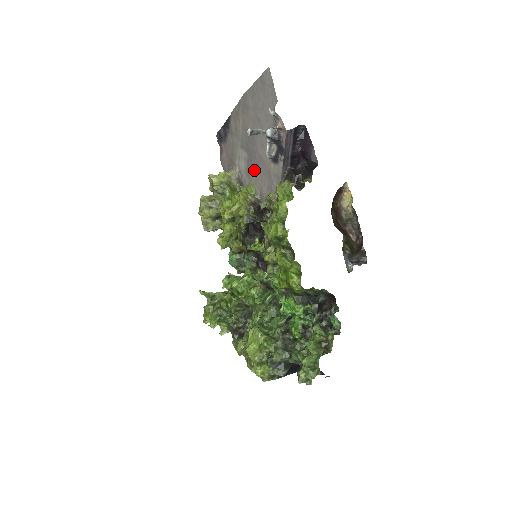
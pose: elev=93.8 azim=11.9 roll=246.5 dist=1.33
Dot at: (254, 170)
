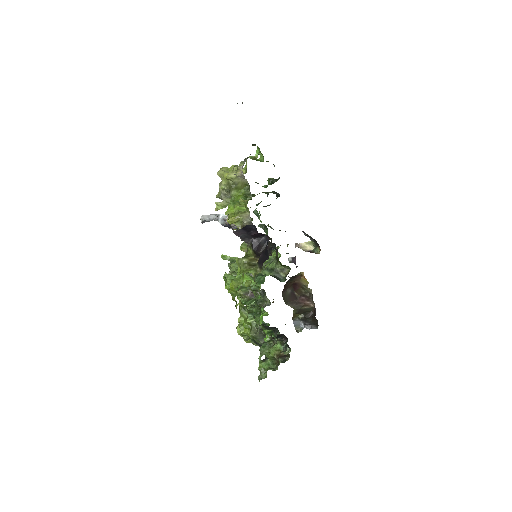
Dot at: occluded
